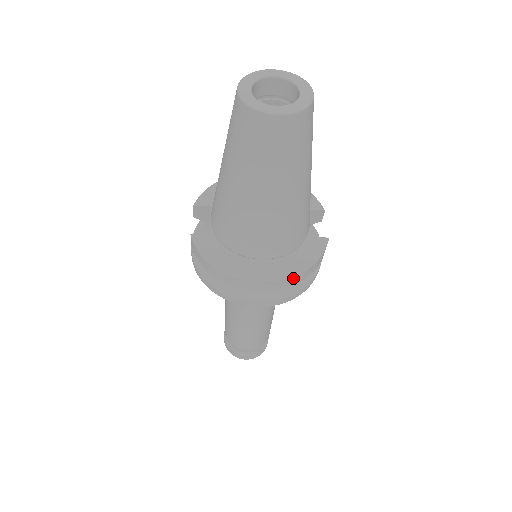
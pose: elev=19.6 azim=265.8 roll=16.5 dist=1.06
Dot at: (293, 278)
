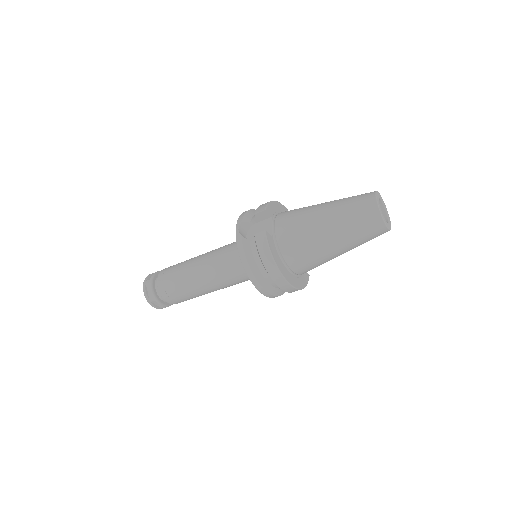
Dot at: (297, 290)
